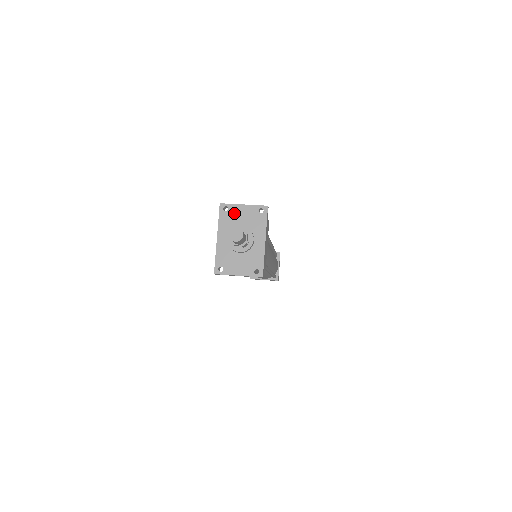
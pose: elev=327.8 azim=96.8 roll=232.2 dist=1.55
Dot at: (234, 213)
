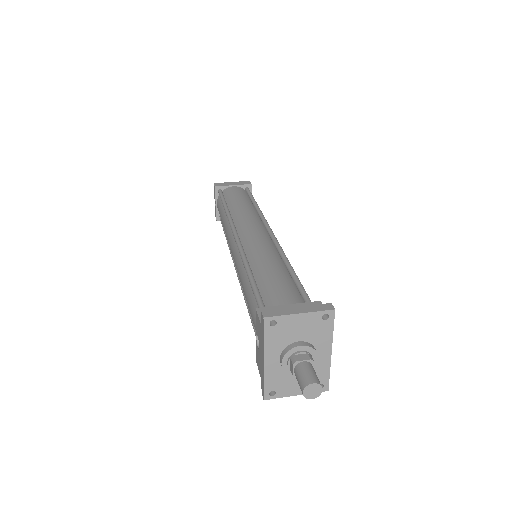
Dot at: (286, 327)
